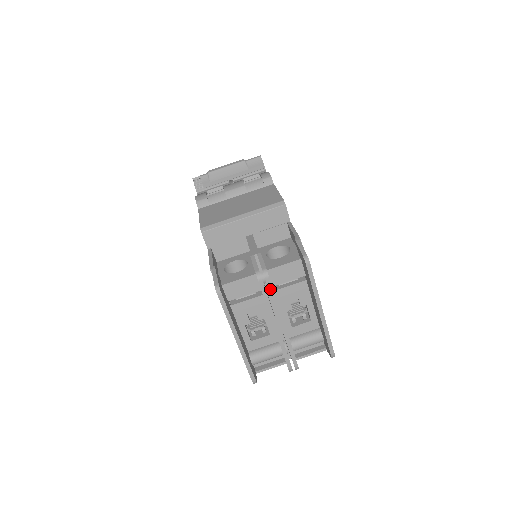
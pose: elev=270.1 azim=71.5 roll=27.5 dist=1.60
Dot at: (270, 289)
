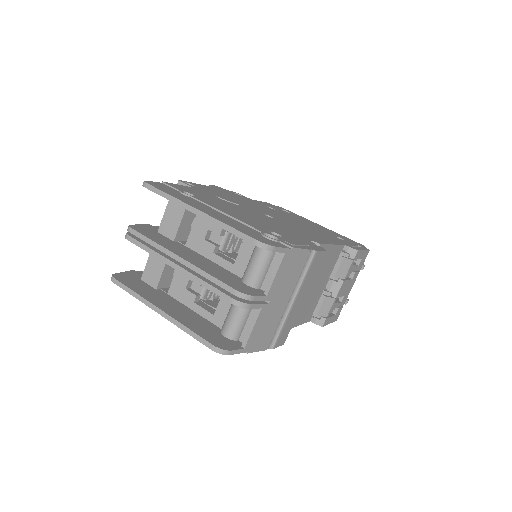
Dot at: (140, 237)
